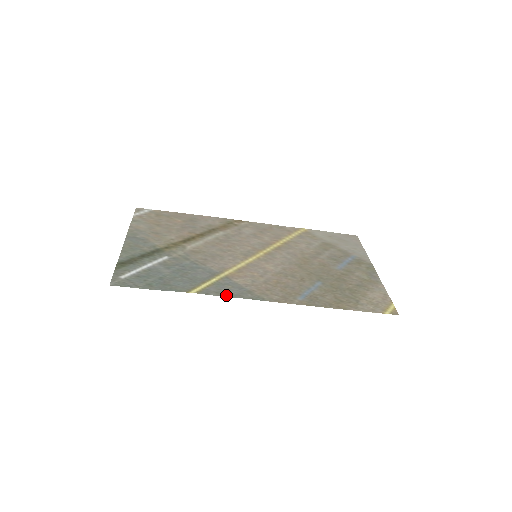
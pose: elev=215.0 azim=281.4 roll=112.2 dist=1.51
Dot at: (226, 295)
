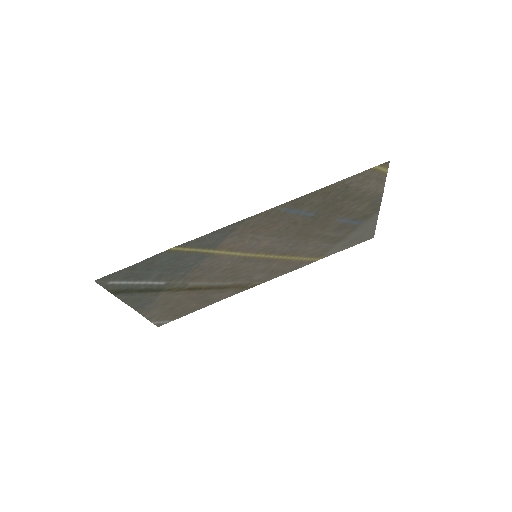
Dot at: (206, 236)
